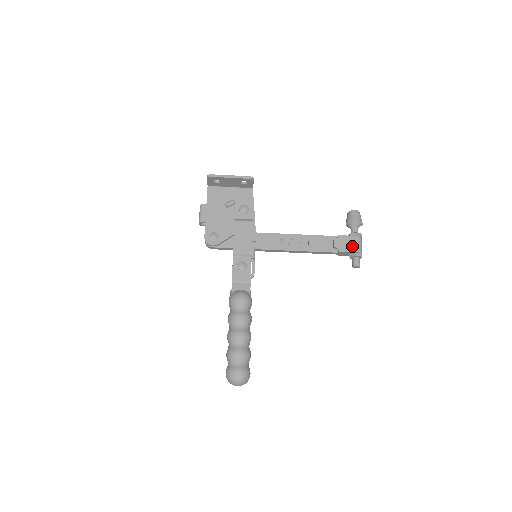
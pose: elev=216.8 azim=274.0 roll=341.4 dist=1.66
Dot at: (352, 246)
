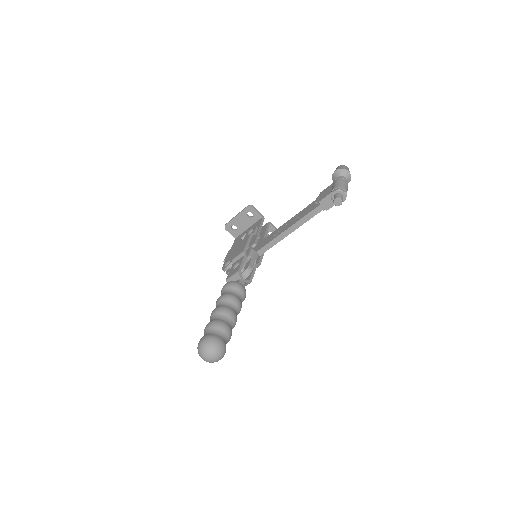
Dot at: (331, 190)
